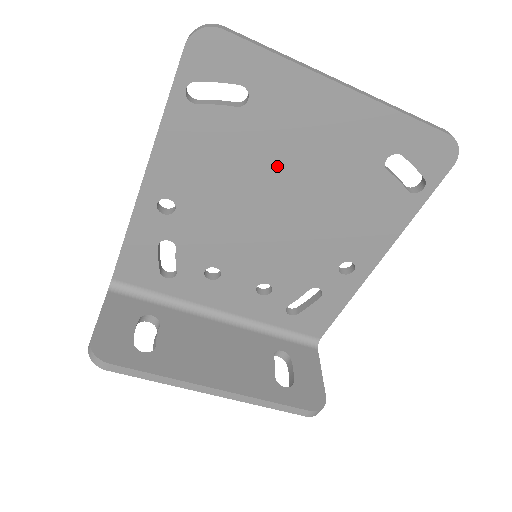
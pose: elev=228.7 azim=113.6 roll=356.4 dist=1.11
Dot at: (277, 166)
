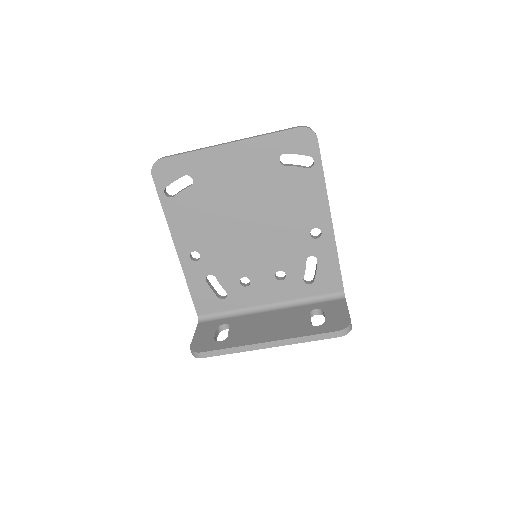
Dot at: (230, 201)
